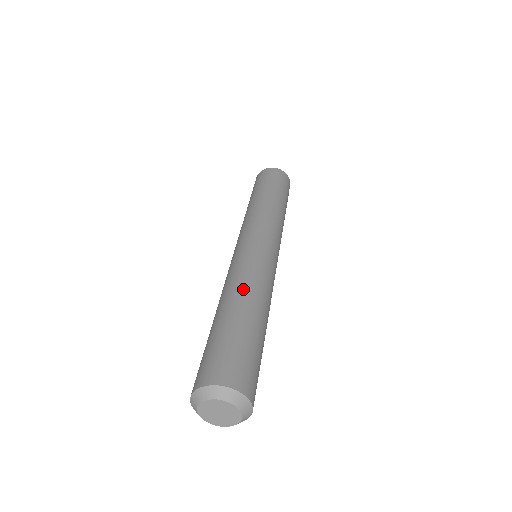
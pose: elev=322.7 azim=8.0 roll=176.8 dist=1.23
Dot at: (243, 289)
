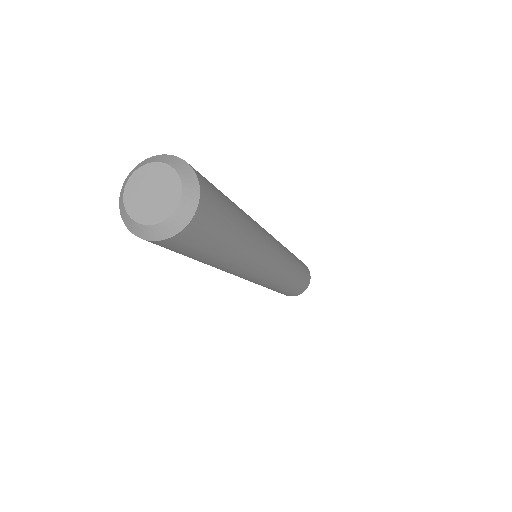
Dot at: occluded
